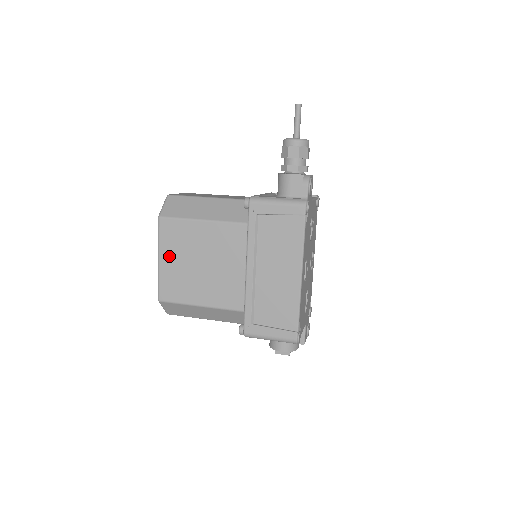
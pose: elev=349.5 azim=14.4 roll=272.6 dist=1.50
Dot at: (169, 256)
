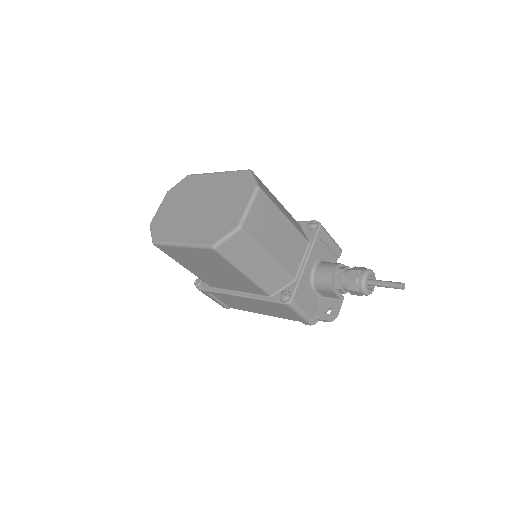
Dot at: (192, 253)
